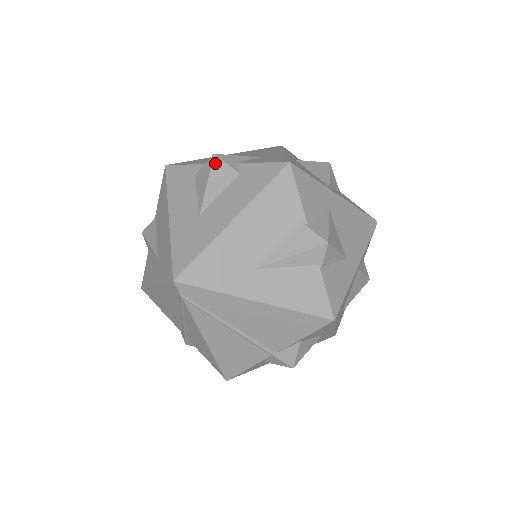
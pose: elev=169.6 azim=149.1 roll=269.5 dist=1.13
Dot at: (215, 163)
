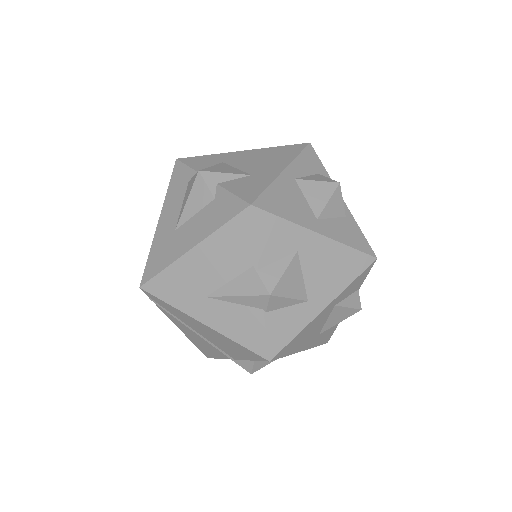
Dot at: (197, 181)
